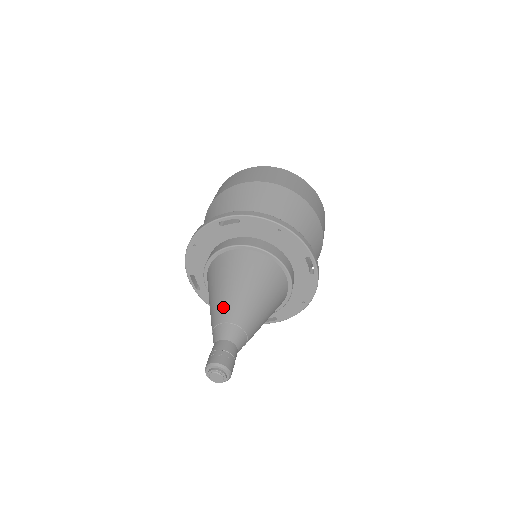
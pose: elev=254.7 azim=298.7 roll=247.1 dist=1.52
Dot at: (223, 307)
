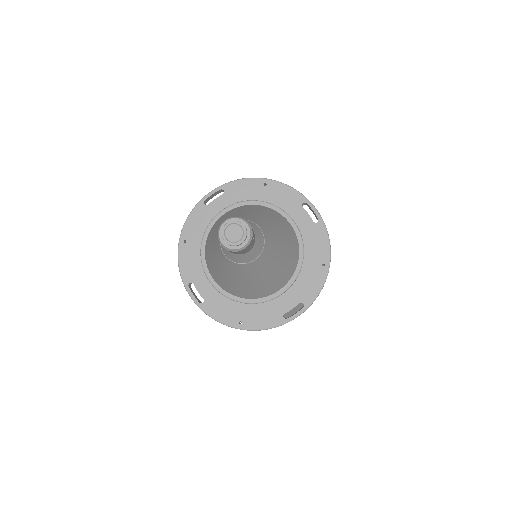
Dot at: occluded
